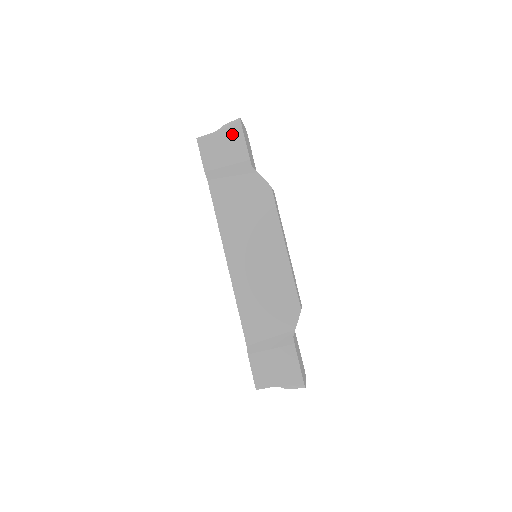
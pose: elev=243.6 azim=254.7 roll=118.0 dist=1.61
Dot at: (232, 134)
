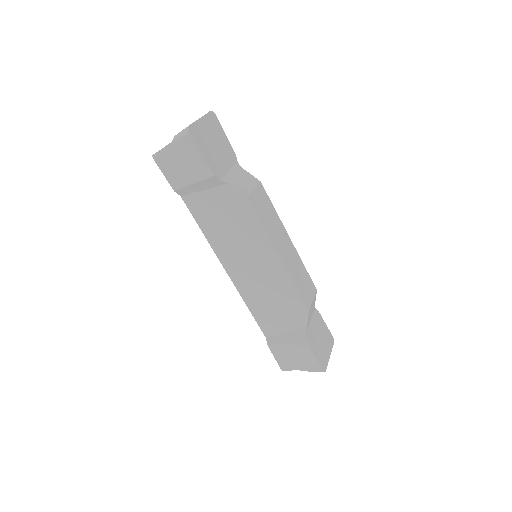
Dot at: (186, 149)
